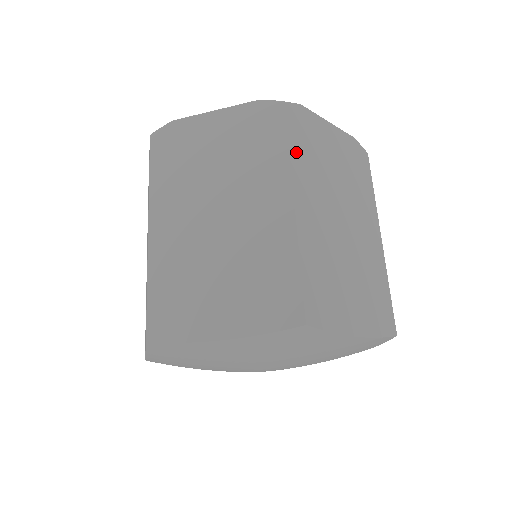
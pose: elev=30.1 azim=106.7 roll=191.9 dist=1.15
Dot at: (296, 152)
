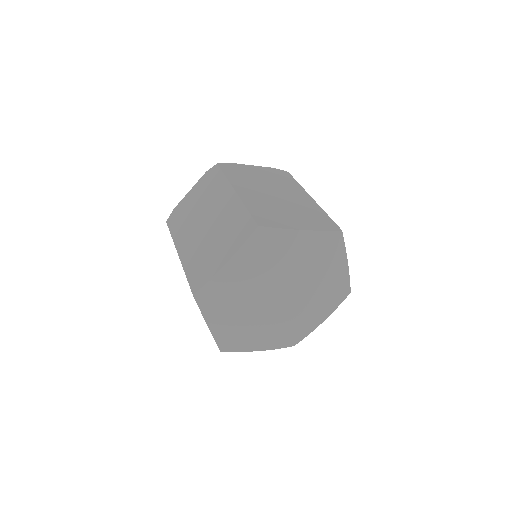
Dot at: (231, 176)
